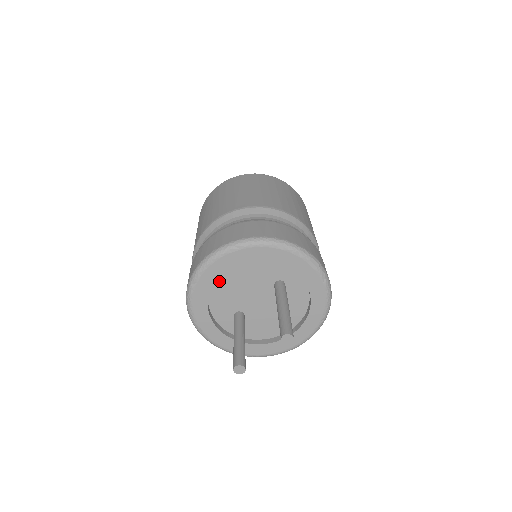
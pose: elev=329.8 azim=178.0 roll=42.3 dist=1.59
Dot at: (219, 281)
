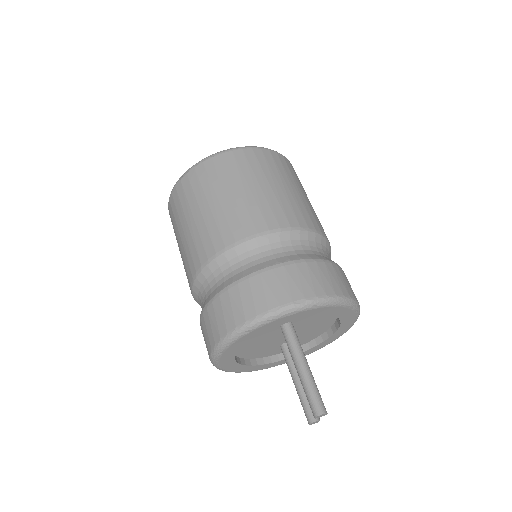
Dot at: (241, 354)
